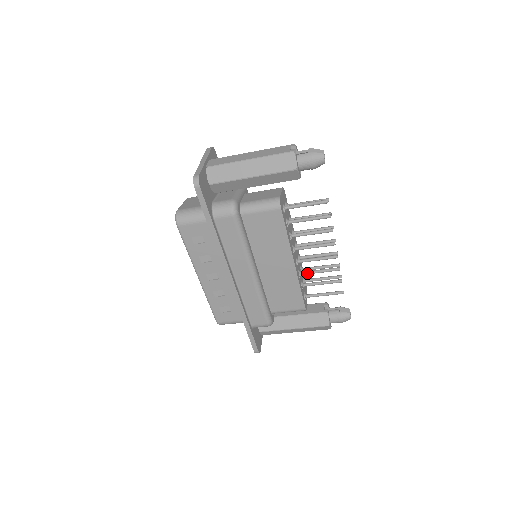
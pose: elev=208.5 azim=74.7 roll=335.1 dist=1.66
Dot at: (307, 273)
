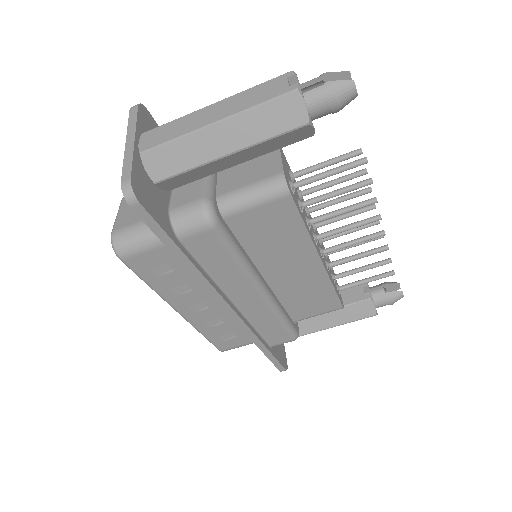
Dot at: (339, 263)
